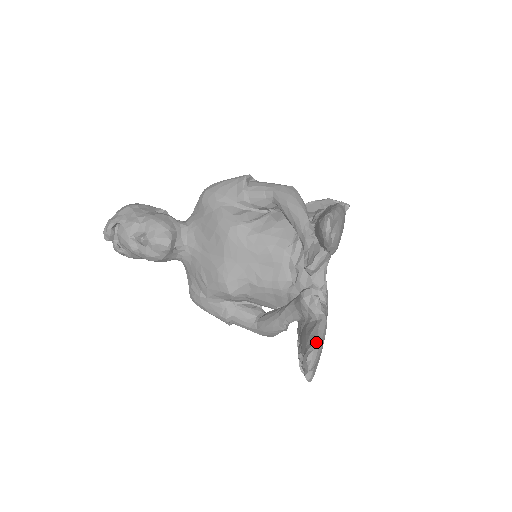
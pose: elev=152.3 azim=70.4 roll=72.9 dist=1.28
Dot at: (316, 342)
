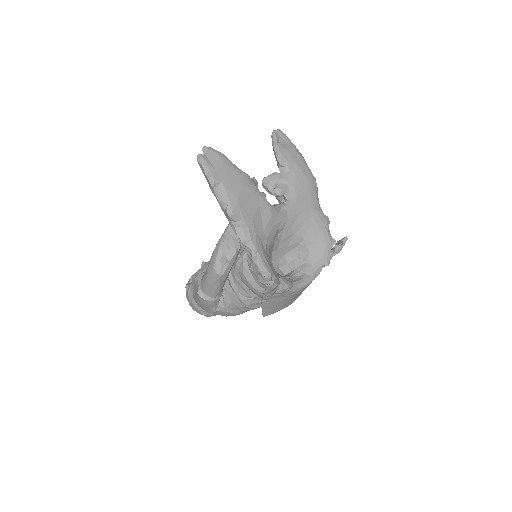
Dot at: (224, 155)
